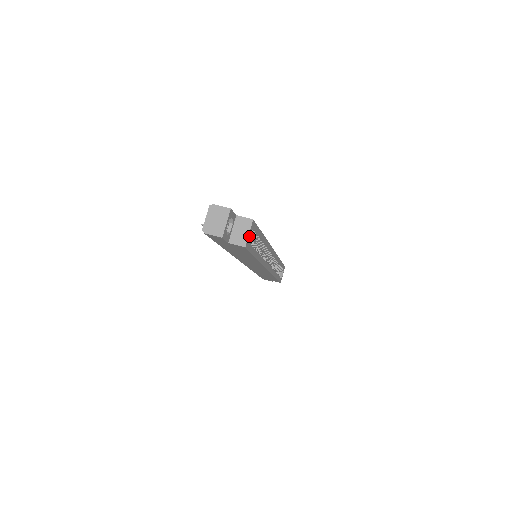
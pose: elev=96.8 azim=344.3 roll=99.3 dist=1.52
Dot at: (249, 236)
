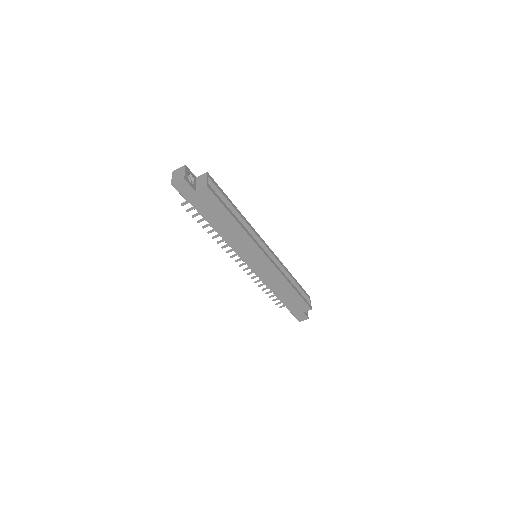
Dot at: occluded
